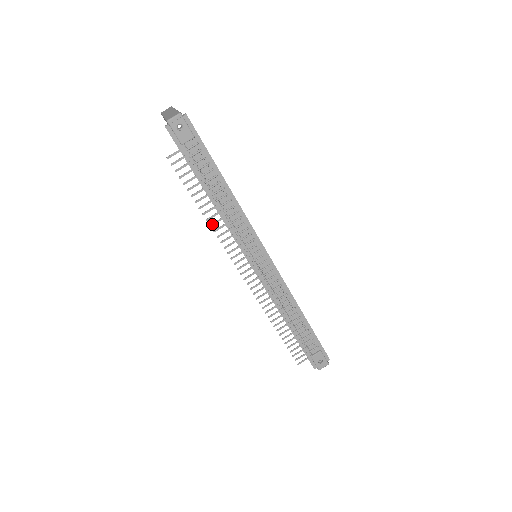
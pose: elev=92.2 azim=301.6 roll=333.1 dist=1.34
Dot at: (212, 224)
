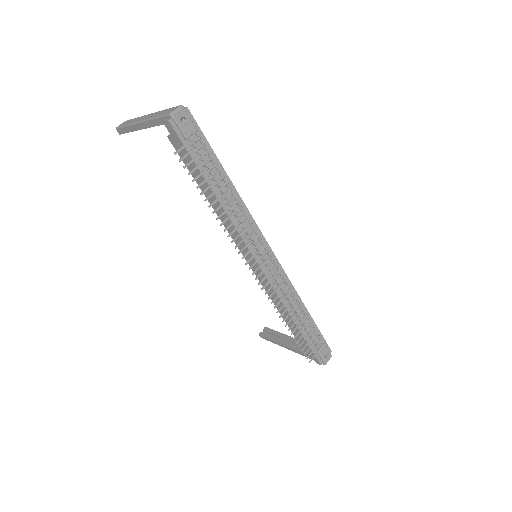
Dot at: (222, 223)
